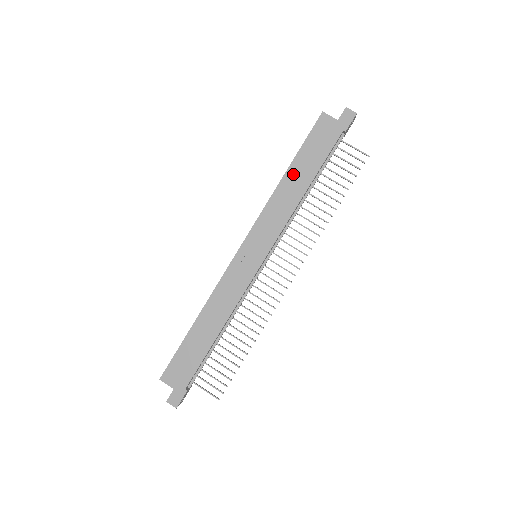
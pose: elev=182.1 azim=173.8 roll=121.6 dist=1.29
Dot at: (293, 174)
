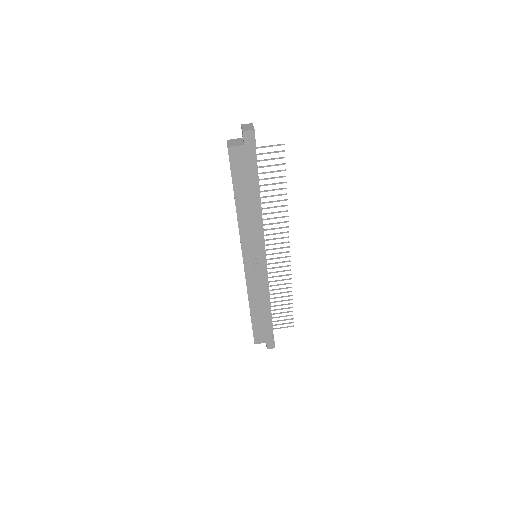
Dot at: (241, 202)
